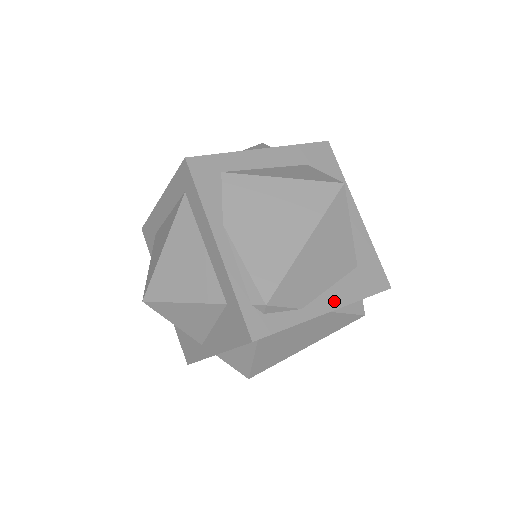
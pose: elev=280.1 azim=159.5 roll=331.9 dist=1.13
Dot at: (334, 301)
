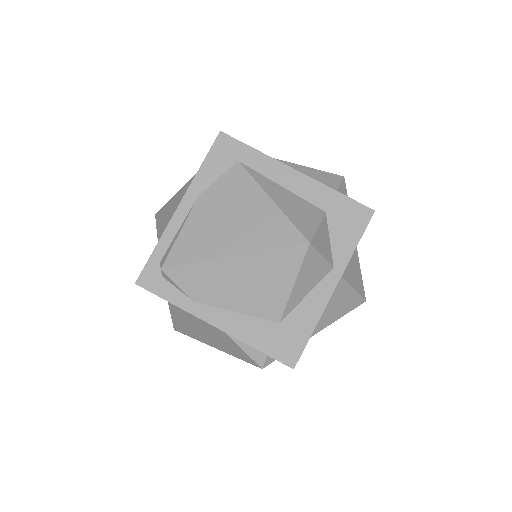
Dot at: (227, 323)
